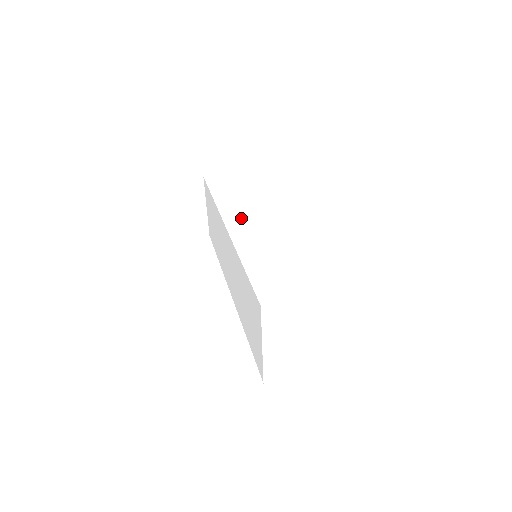
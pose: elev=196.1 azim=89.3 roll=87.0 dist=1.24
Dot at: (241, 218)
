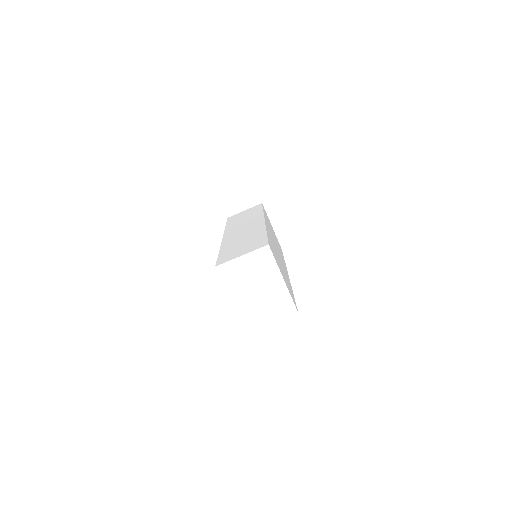
Dot at: (236, 230)
